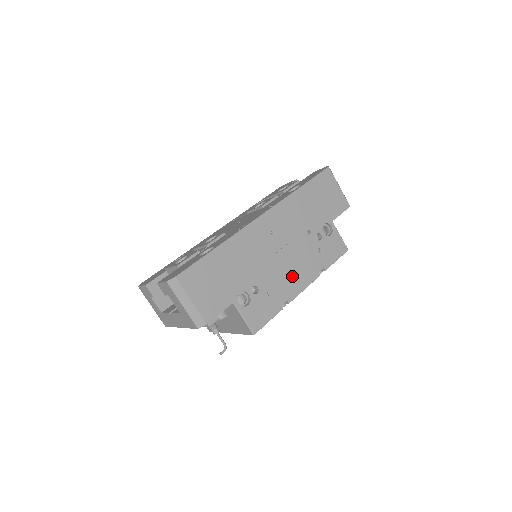
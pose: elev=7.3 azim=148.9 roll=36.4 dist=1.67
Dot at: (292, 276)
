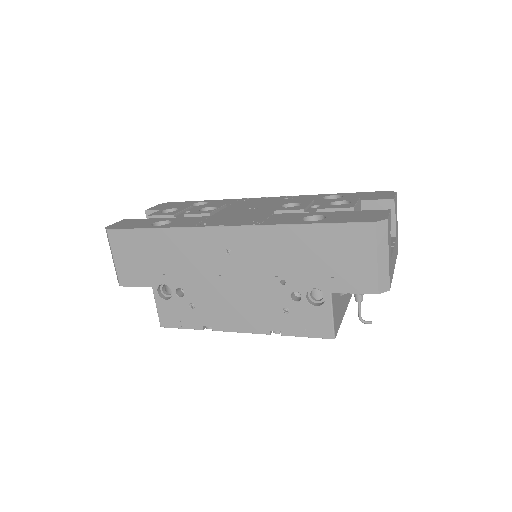
Dot at: (231, 310)
